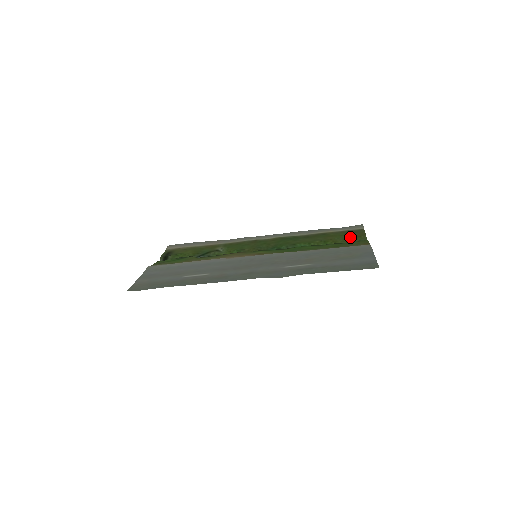
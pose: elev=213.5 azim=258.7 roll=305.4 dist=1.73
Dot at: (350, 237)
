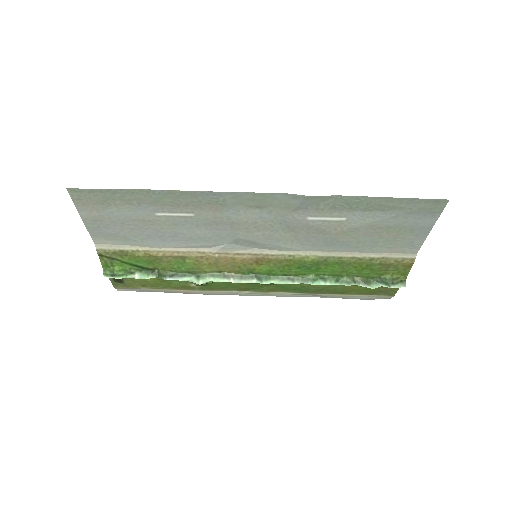
Dot at: occluded
